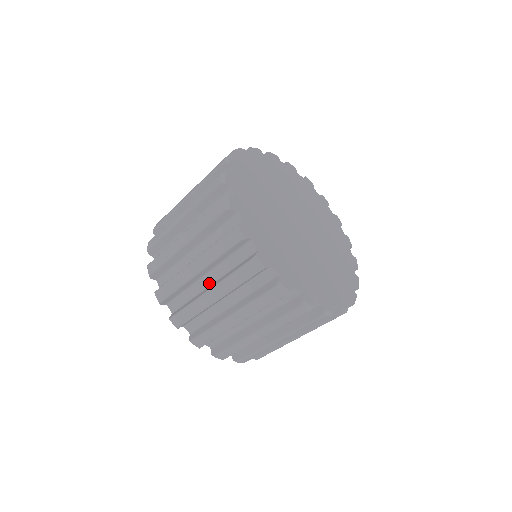
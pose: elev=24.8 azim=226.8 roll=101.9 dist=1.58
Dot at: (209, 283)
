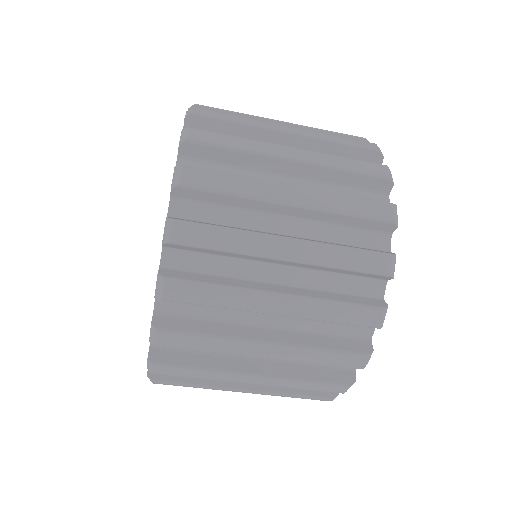
Dot at: occluded
